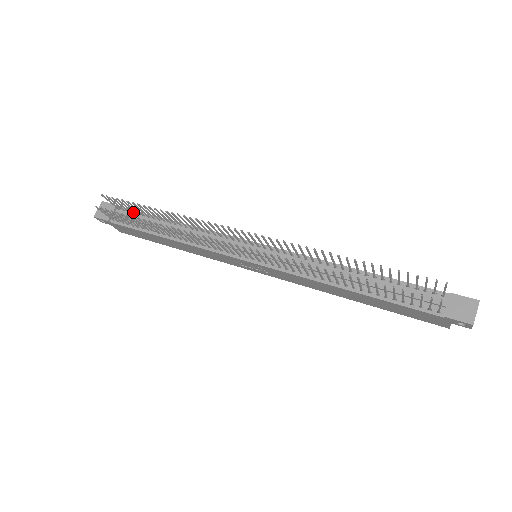
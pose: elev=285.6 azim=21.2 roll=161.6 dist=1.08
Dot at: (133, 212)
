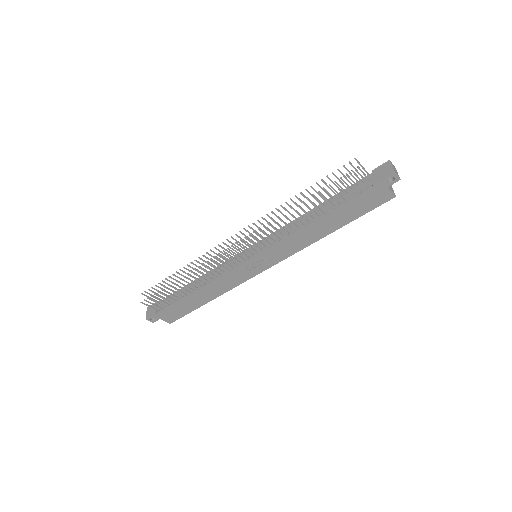
Dot at: (169, 296)
